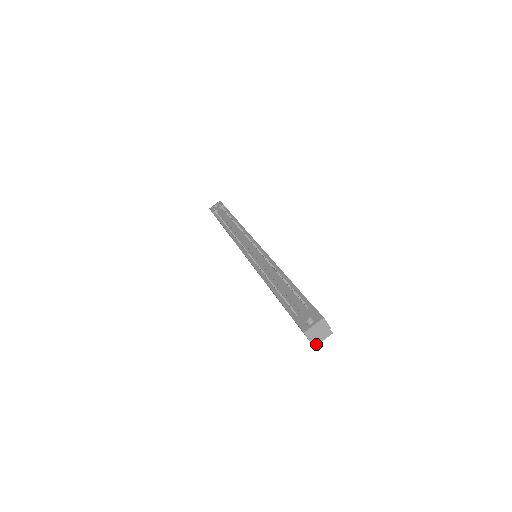
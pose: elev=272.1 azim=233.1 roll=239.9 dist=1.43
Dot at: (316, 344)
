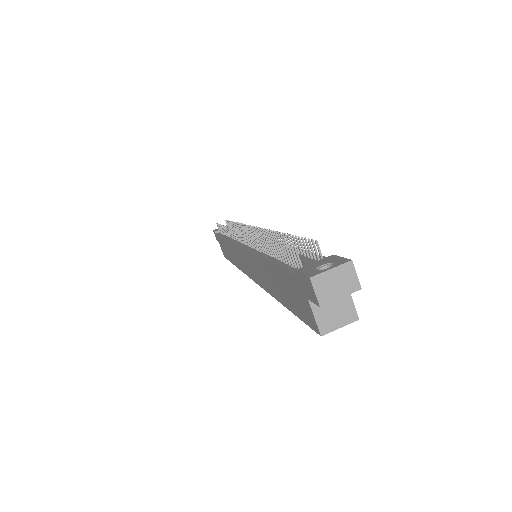
Dot at: (326, 331)
